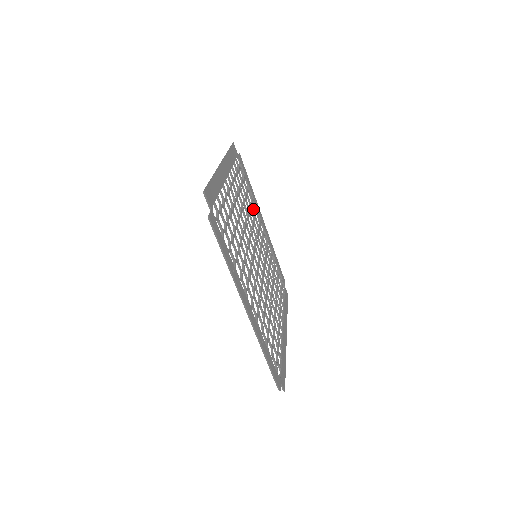
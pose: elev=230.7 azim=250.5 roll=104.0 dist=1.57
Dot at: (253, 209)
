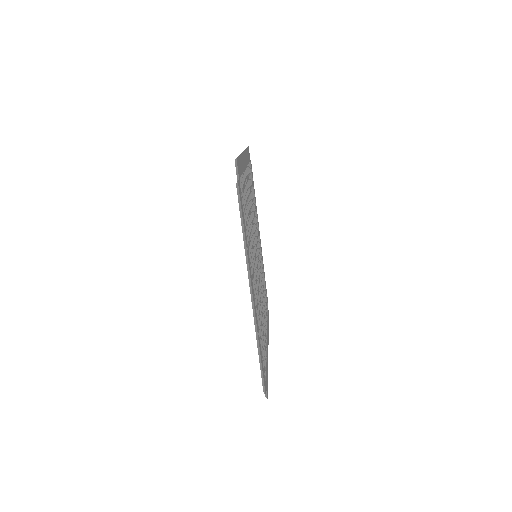
Dot at: occluded
